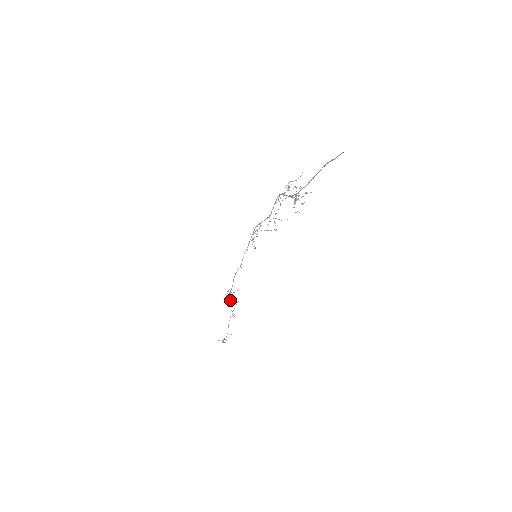
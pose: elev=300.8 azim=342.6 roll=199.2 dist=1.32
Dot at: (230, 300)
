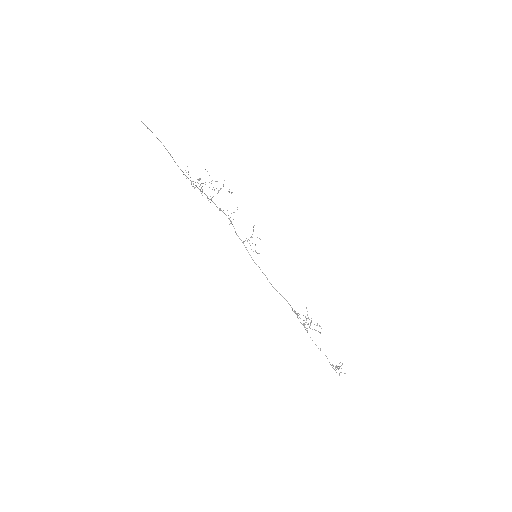
Dot at: occluded
